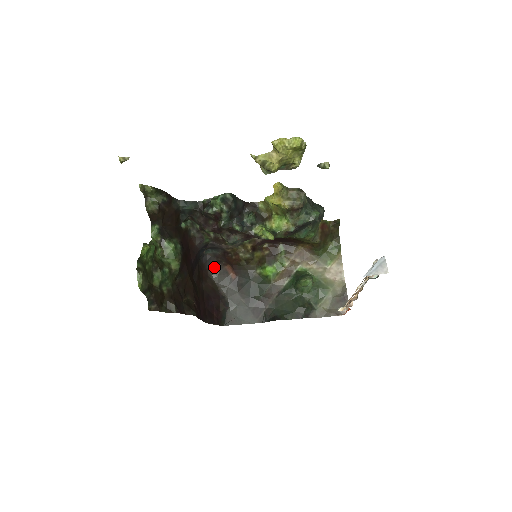
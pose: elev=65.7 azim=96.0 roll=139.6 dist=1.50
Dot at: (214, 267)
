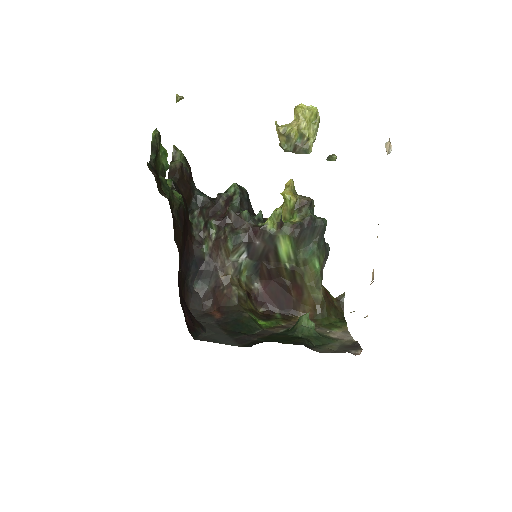
Dot at: (197, 310)
